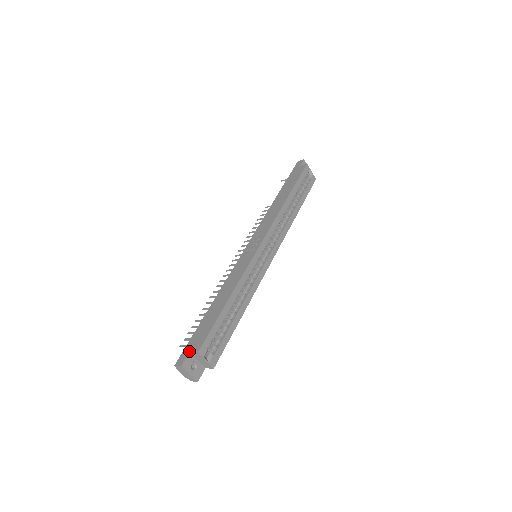
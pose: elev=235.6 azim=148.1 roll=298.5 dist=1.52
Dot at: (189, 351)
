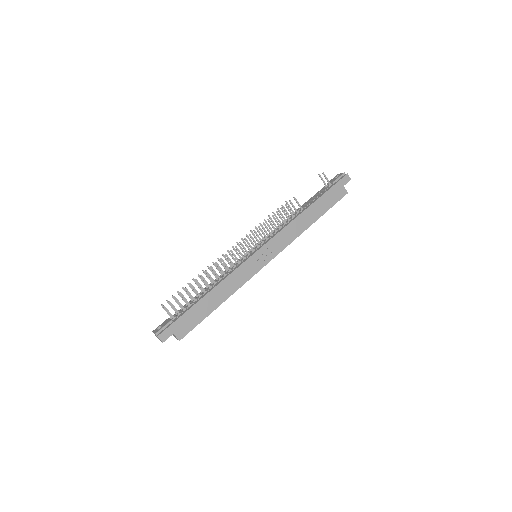
Dot at: (174, 333)
